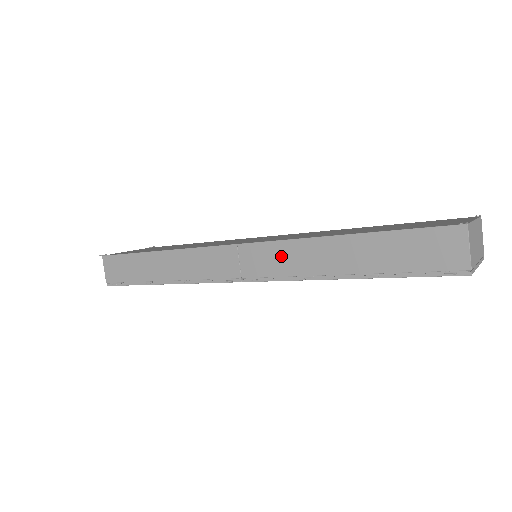
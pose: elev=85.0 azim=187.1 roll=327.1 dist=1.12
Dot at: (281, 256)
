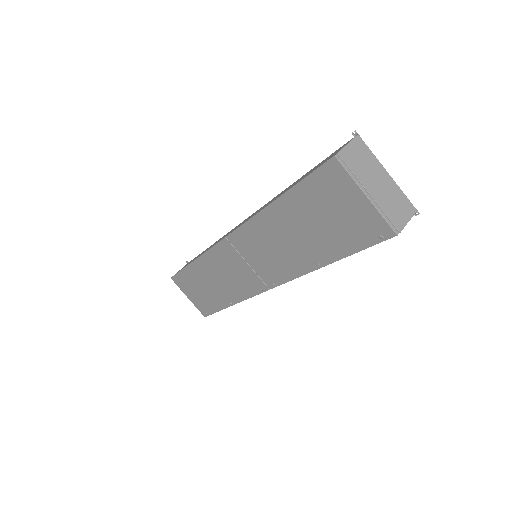
Dot at: occluded
